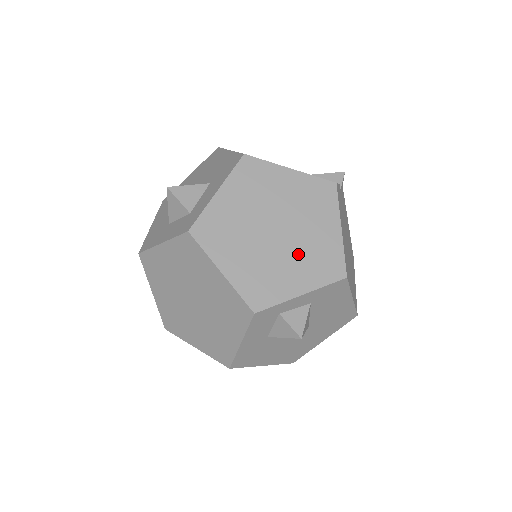
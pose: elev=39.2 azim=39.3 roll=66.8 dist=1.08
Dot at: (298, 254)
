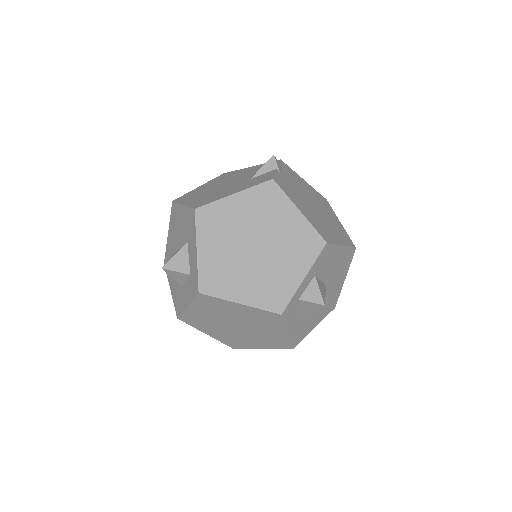
Dot at: (282, 252)
